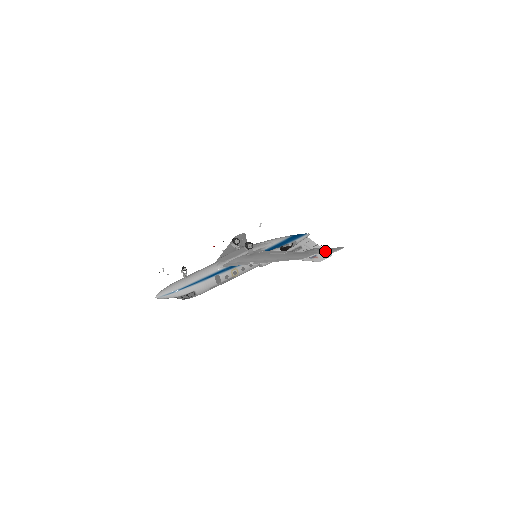
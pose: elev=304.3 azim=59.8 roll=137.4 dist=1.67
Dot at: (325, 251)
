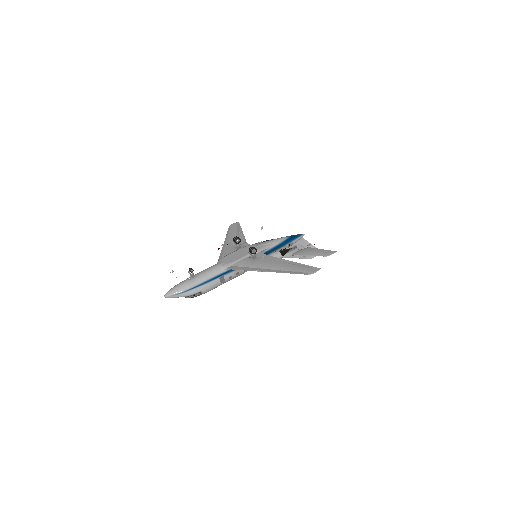
Dot at: (319, 253)
